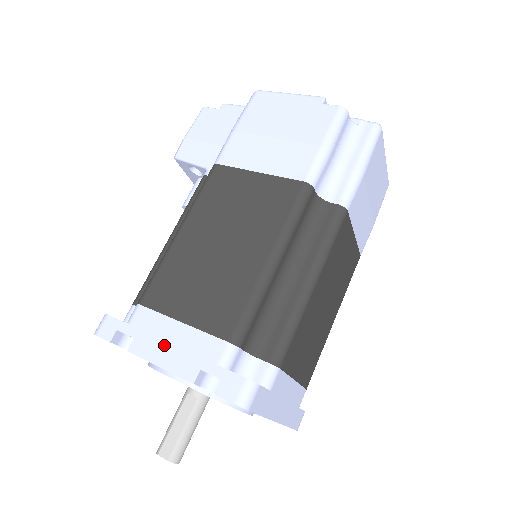
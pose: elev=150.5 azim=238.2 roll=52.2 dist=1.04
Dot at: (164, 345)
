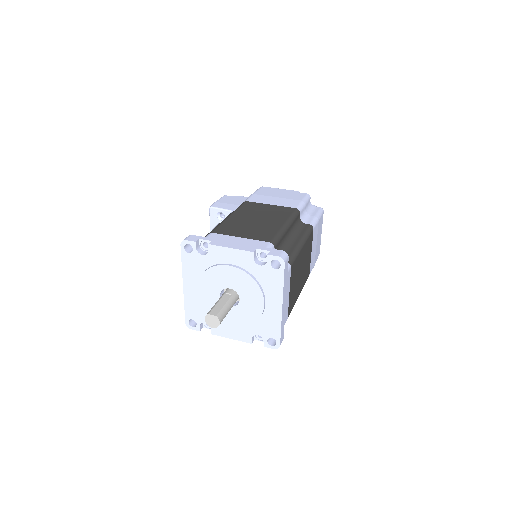
Dot at: (232, 243)
